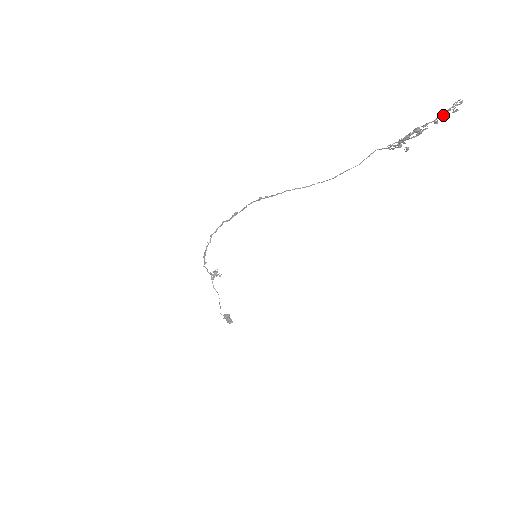
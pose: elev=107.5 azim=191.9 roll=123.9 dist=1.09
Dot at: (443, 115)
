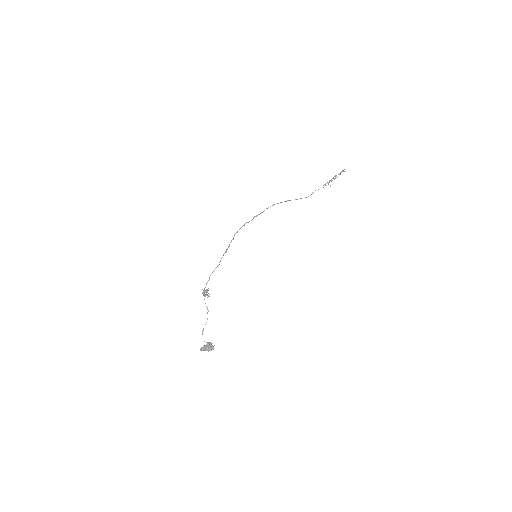
Dot at: (341, 172)
